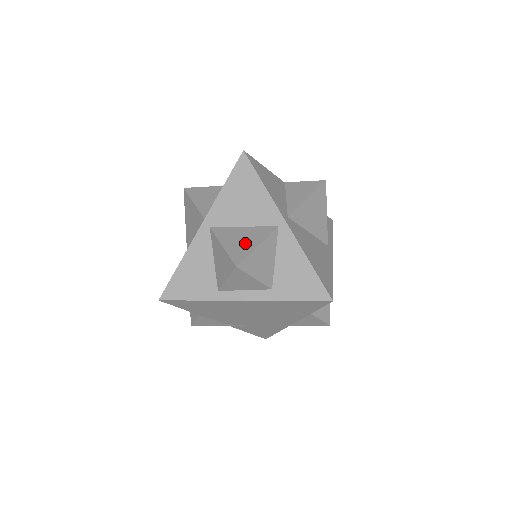
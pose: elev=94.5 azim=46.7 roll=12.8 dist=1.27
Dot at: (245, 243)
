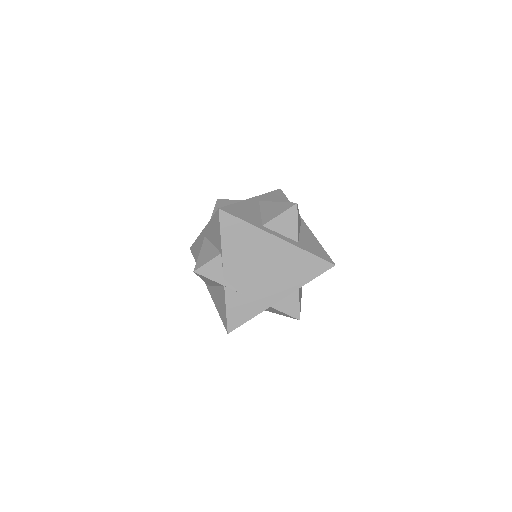
Dot at: occluded
